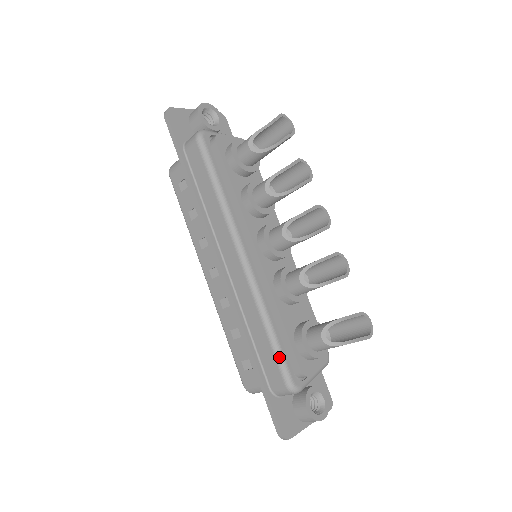
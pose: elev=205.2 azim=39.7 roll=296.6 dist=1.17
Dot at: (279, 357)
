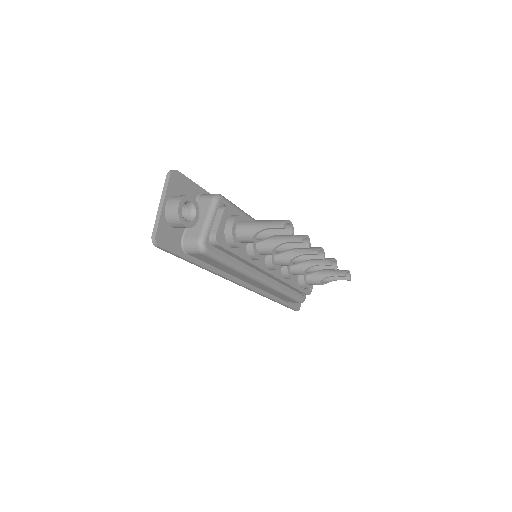
Dot at: (295, 299)
